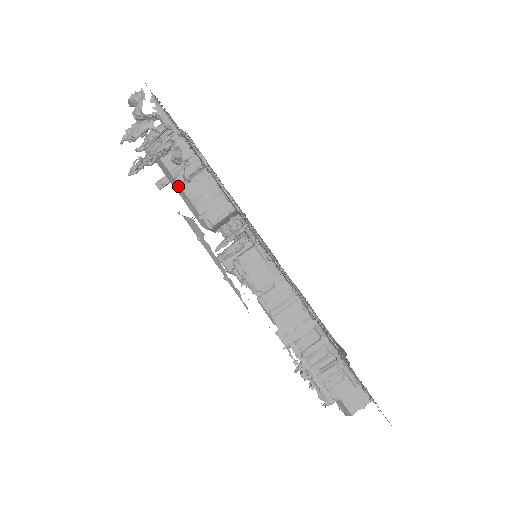
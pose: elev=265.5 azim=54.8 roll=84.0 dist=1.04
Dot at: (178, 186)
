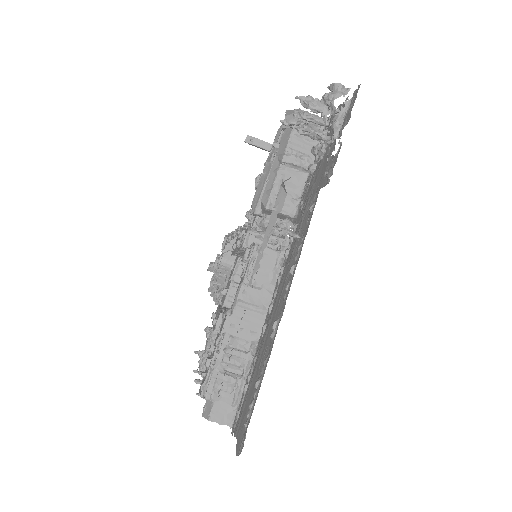
Dot at: (279, 160)
